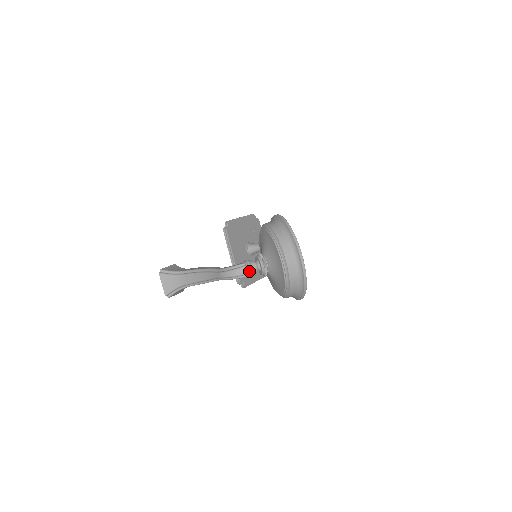
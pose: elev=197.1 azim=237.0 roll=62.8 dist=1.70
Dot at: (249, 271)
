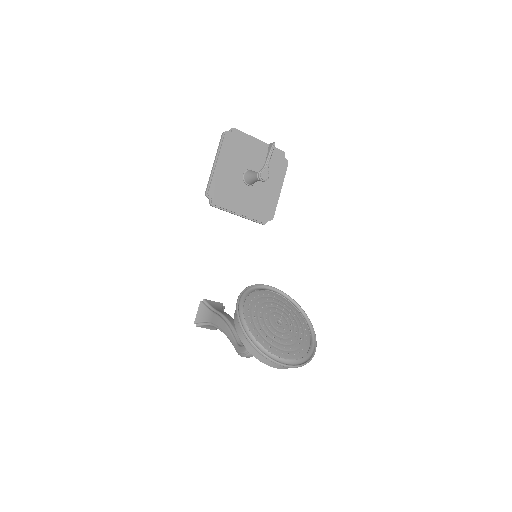
Dot at: occluded
